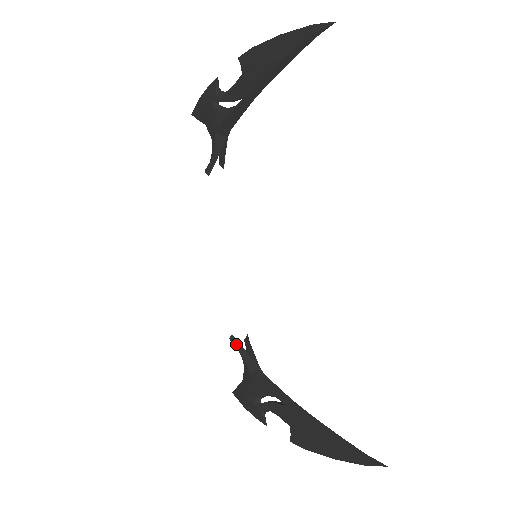
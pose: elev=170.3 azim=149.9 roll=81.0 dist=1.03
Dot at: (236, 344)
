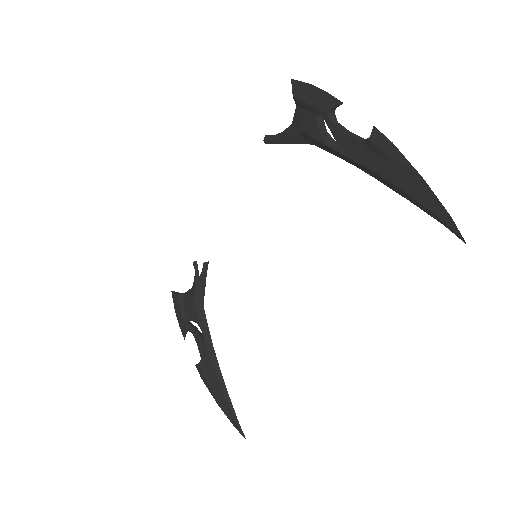
Dot at: (196, 271)
